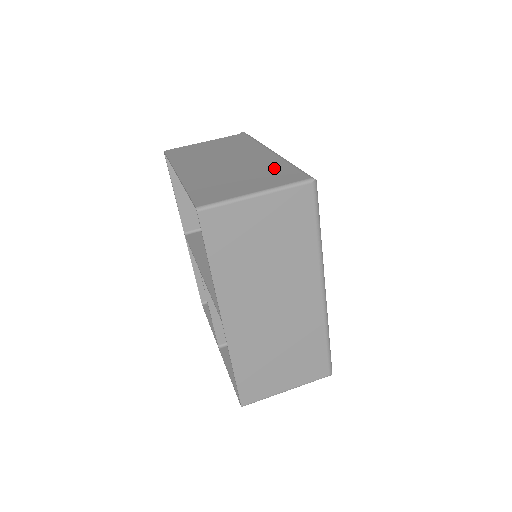
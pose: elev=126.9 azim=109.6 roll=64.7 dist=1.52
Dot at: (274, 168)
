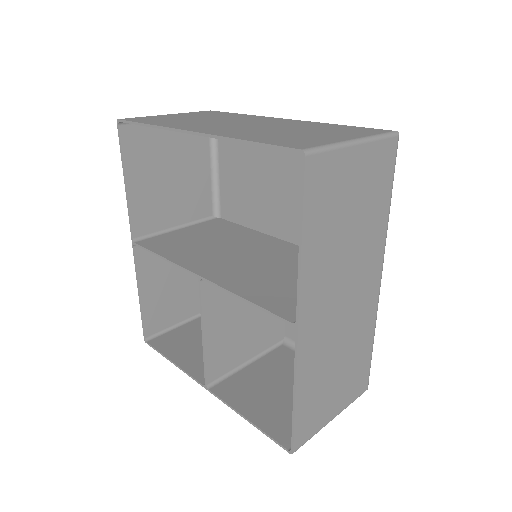
Dot at: (327, 126)
